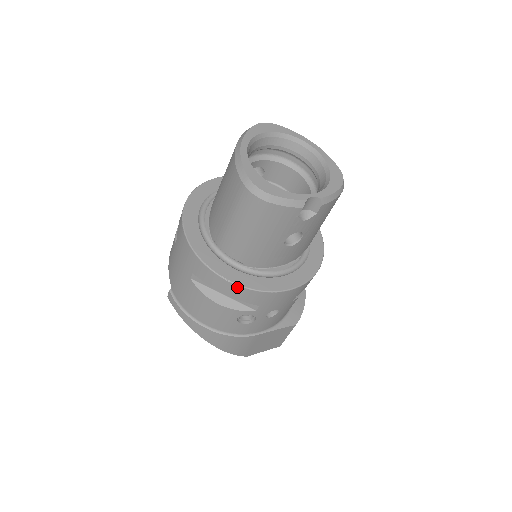
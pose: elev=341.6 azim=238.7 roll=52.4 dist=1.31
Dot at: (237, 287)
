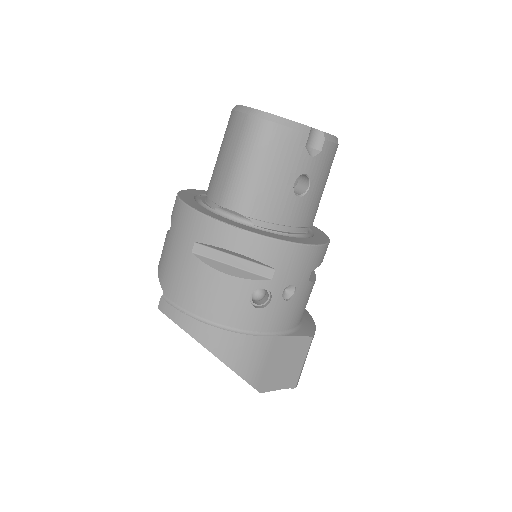
Dot at: (250, 236)
